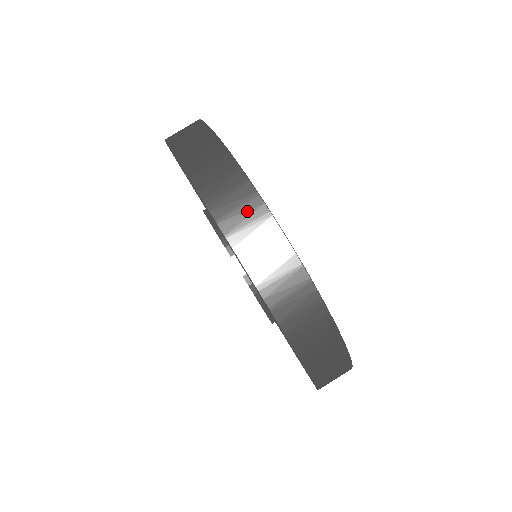
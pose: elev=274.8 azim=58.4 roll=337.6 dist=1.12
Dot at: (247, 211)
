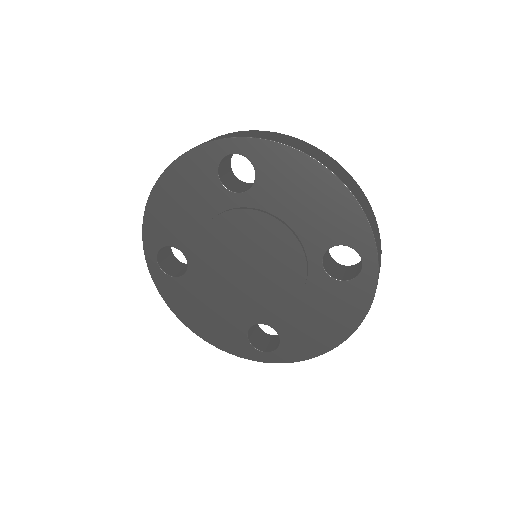
Dot at: (270, 134)
